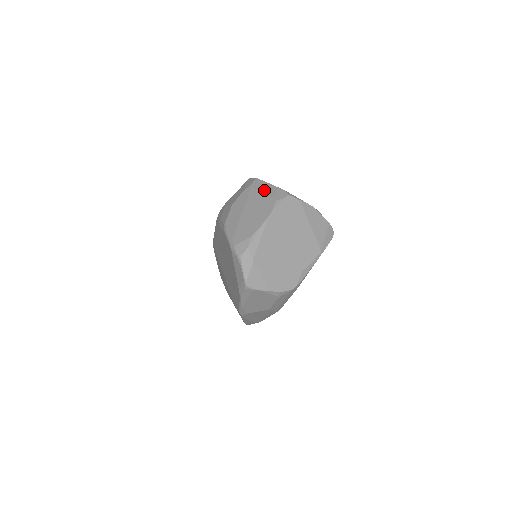
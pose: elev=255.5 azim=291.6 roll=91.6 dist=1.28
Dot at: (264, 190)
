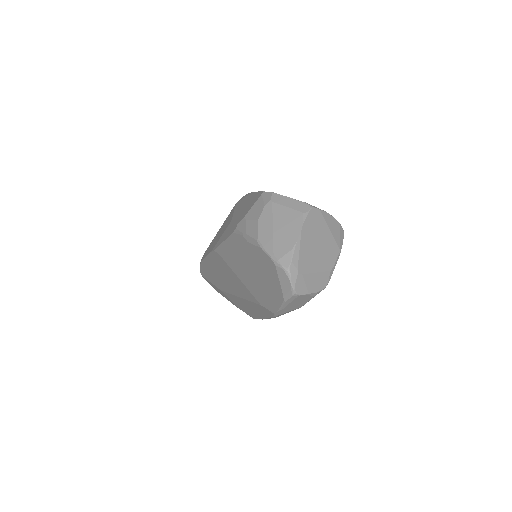
Dot at: (287, 204)
